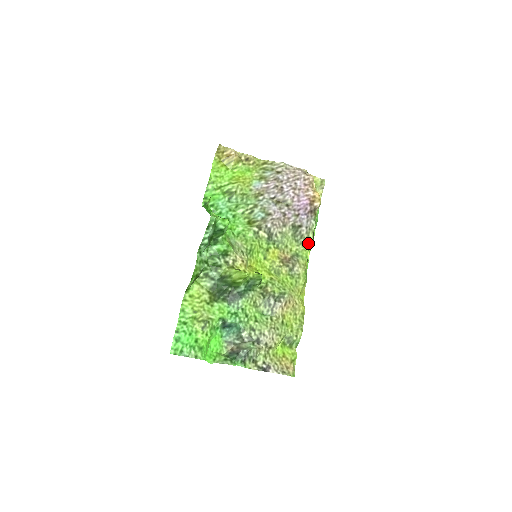
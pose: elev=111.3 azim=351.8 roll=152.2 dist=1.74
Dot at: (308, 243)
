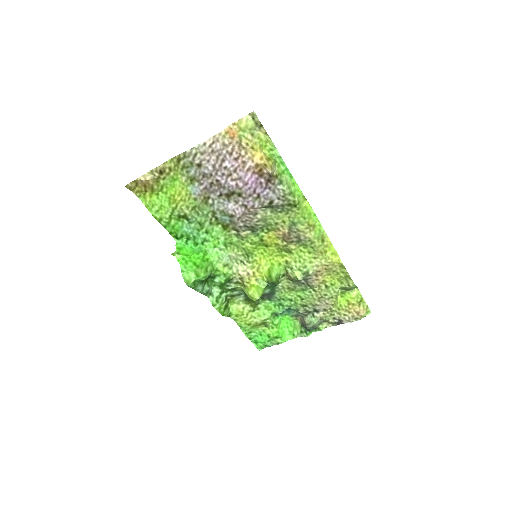
Dot at: (294, 206)
